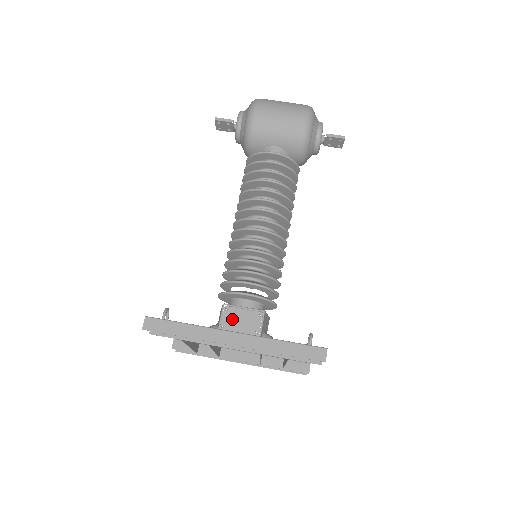
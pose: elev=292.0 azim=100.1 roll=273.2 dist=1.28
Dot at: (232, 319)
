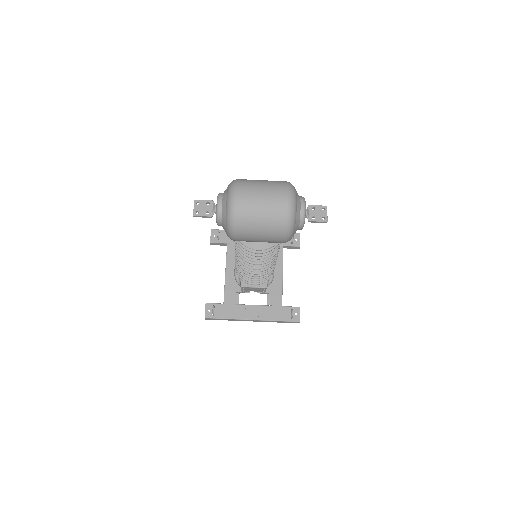
Dot at: (248, 289)
